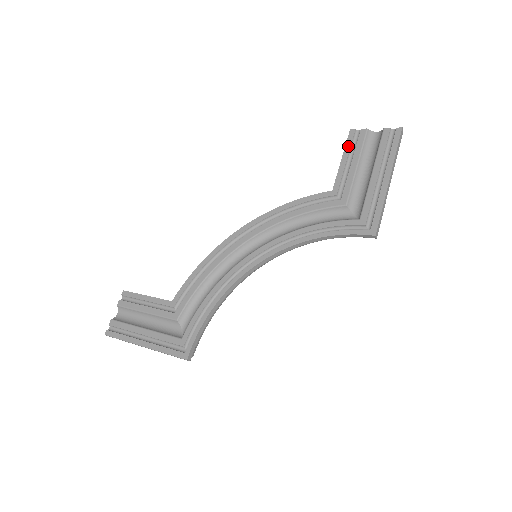
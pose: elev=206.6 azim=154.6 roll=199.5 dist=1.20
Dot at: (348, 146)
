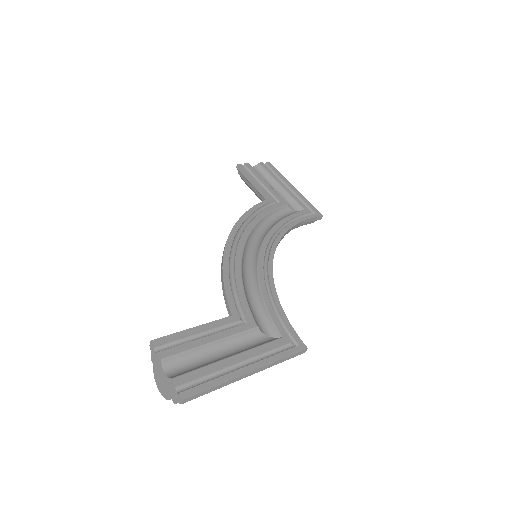
Dot at: (248, 173)
